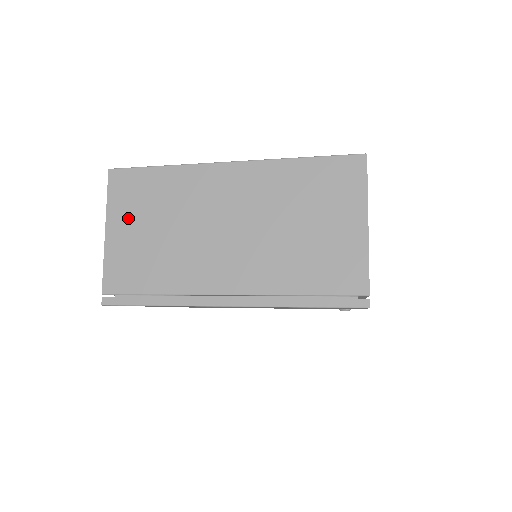
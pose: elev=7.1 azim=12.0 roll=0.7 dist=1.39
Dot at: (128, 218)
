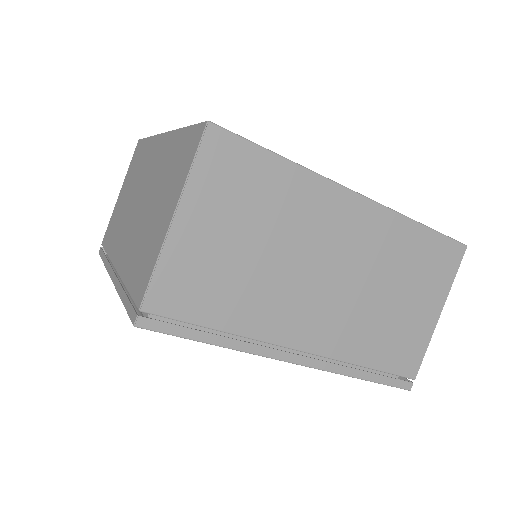
Dot at: (126, 183)
